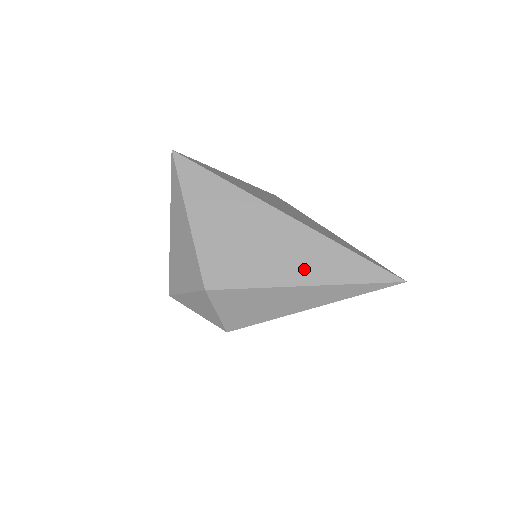
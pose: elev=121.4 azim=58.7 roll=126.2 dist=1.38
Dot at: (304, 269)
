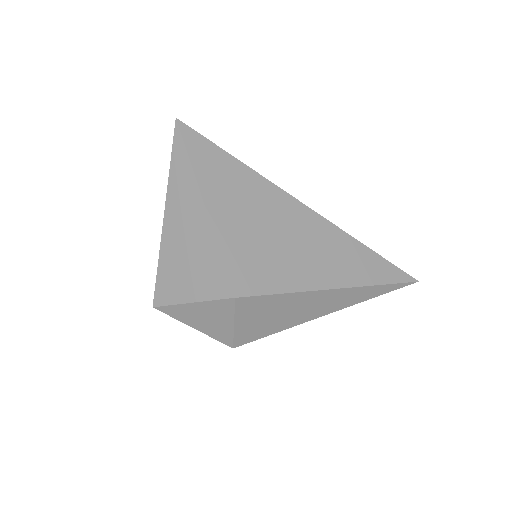
Dot at: (333, 270)
